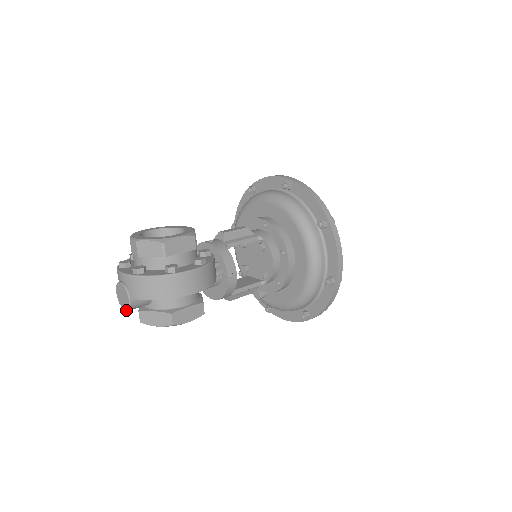
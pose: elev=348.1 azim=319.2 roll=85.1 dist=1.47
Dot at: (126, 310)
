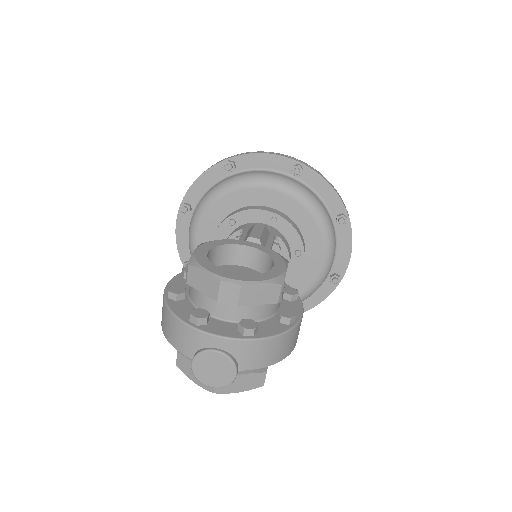
Dot at: (218, 387)
